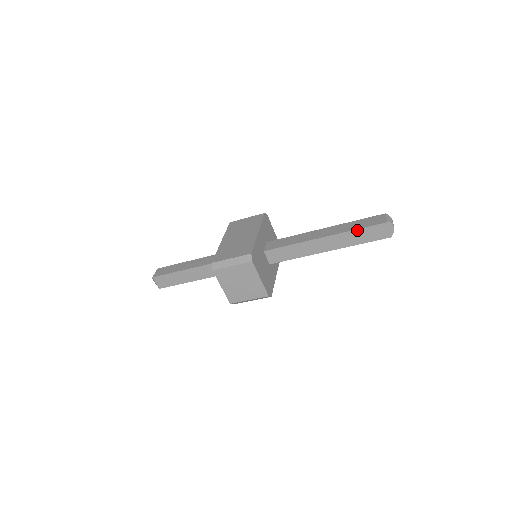
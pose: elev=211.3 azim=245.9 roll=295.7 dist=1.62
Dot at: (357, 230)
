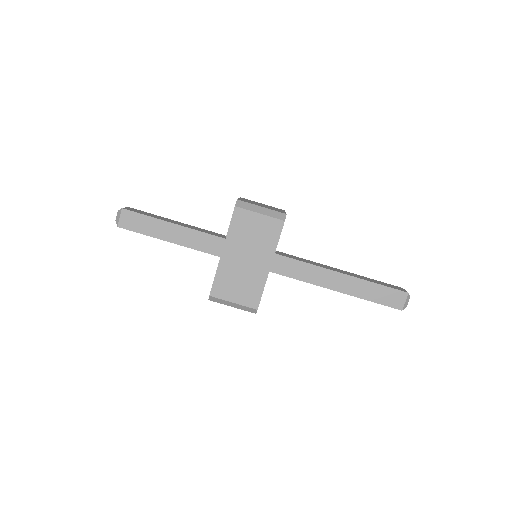
Dot at: (374, 280)
